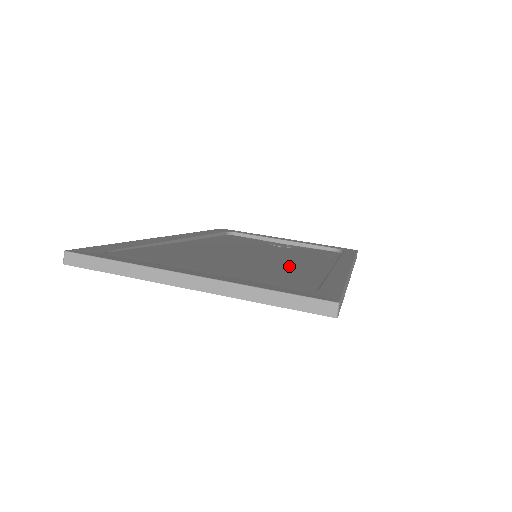
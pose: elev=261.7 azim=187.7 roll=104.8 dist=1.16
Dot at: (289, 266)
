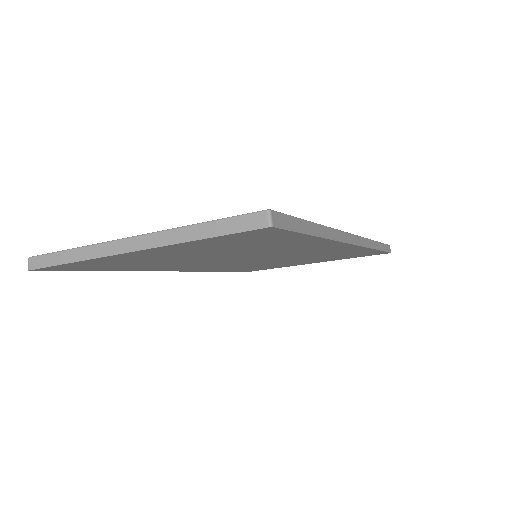
Dot at: occluded
